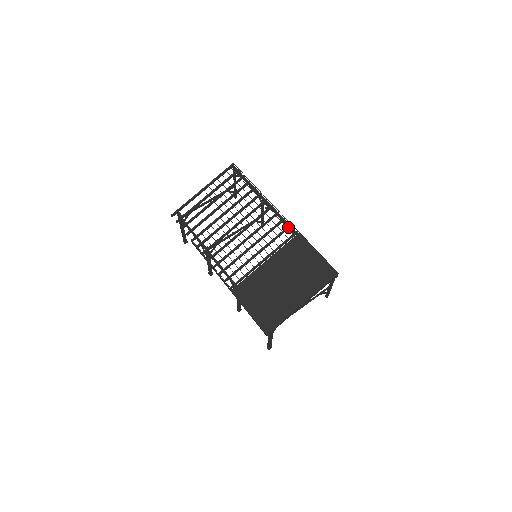
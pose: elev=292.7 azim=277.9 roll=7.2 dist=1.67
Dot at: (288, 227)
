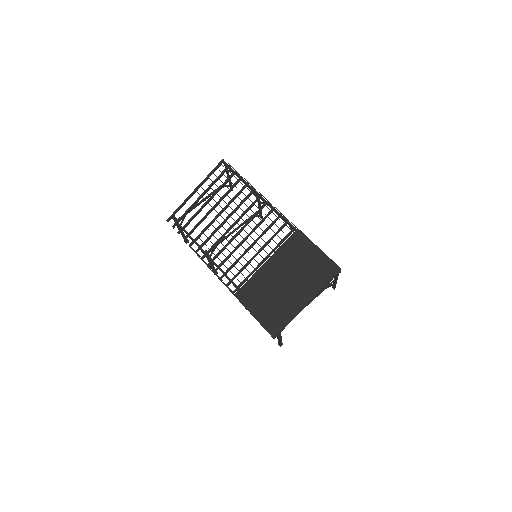
Dot at: (285, 223)
